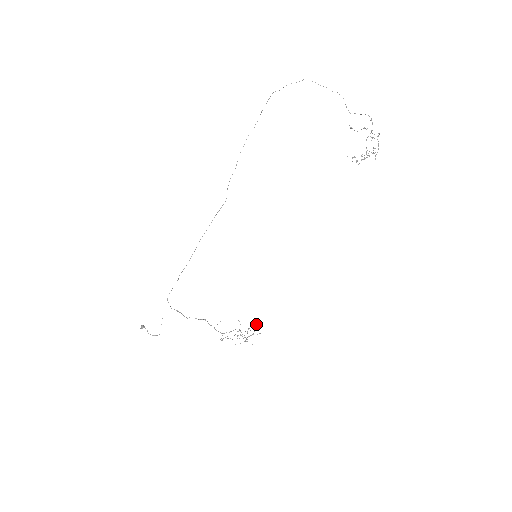
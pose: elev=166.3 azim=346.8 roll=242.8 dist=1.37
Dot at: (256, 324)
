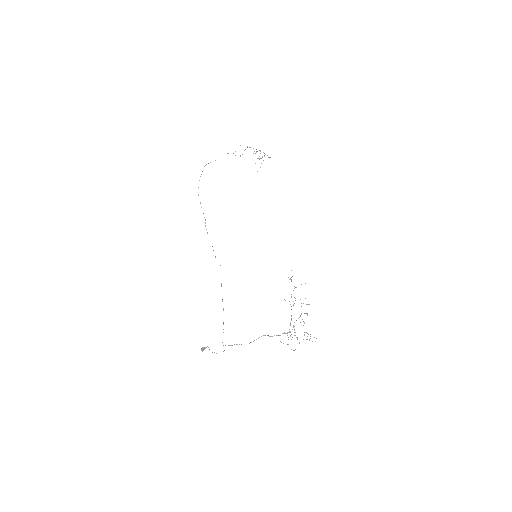
Dot at: (290, 279)
